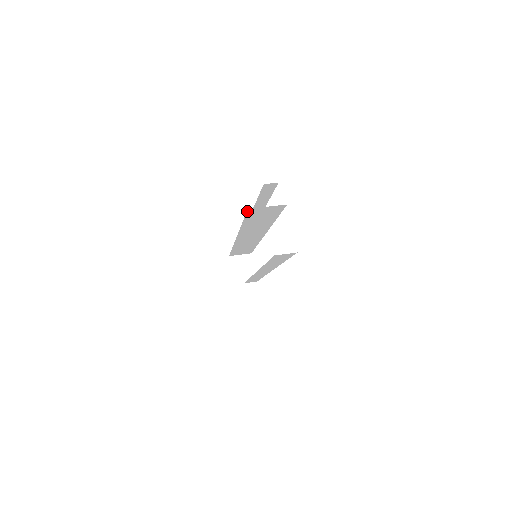
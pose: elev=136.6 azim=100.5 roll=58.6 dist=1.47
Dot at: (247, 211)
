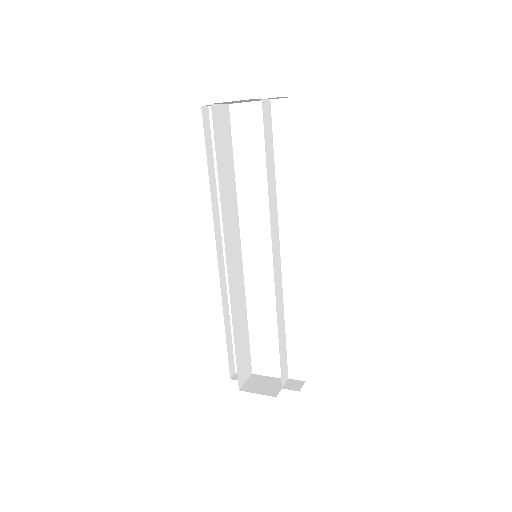
Dot at: (212, 115)
